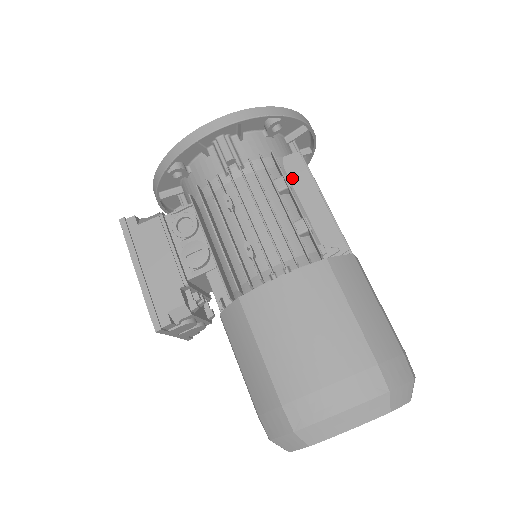
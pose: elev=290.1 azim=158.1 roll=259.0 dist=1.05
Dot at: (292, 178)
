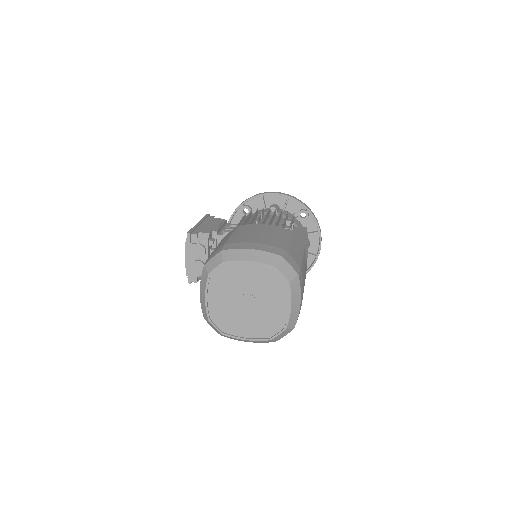
Dot at: (297, 230)
